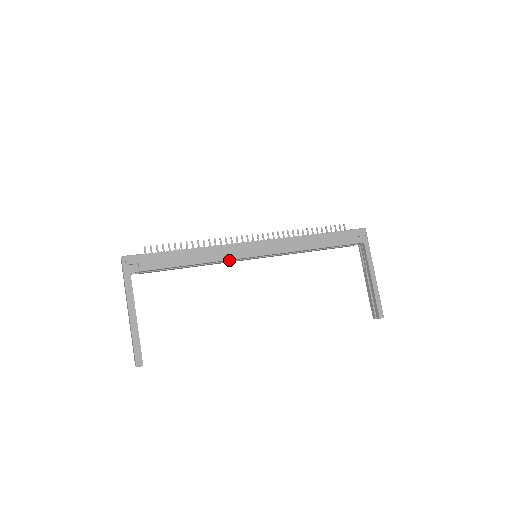
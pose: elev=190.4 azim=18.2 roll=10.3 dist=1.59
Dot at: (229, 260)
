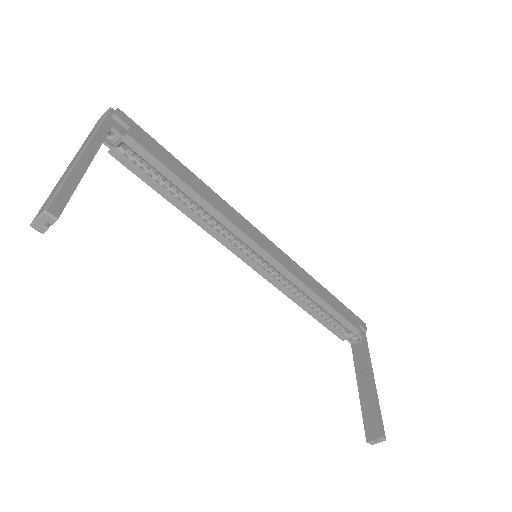
Dot at: (231, 227)
